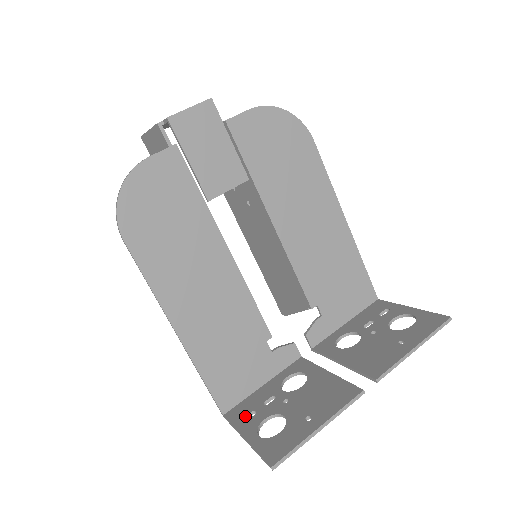
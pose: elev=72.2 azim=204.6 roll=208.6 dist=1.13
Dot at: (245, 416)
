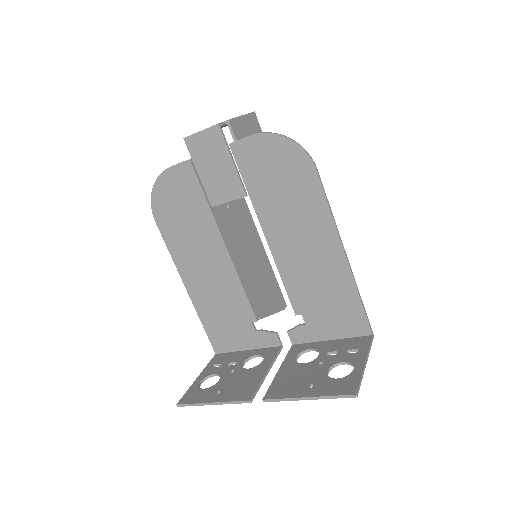
Dot at: (216, 364)
